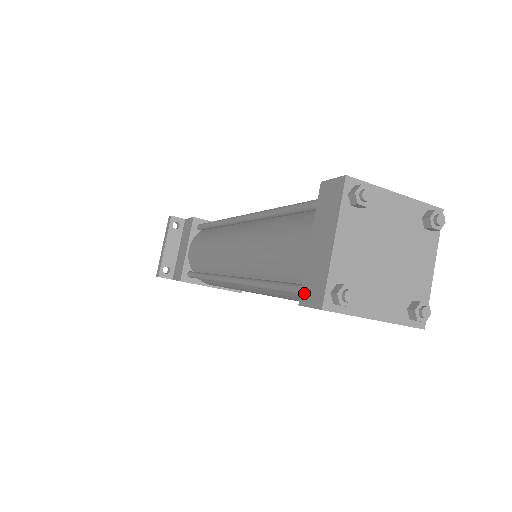
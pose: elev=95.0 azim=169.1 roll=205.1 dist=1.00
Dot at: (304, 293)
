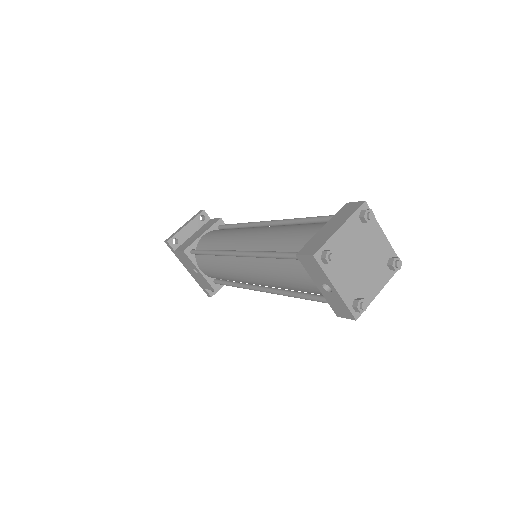
Dot at: (304, 249)
